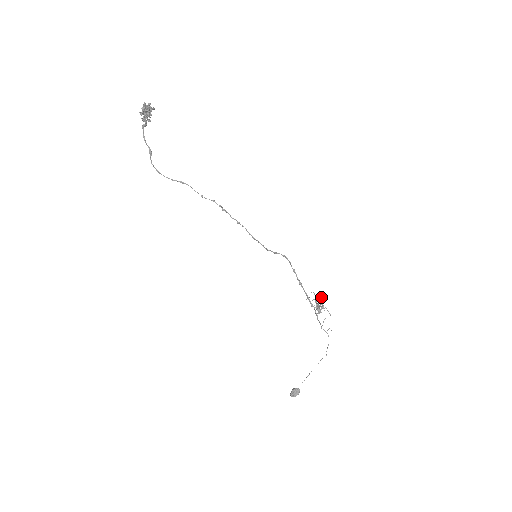
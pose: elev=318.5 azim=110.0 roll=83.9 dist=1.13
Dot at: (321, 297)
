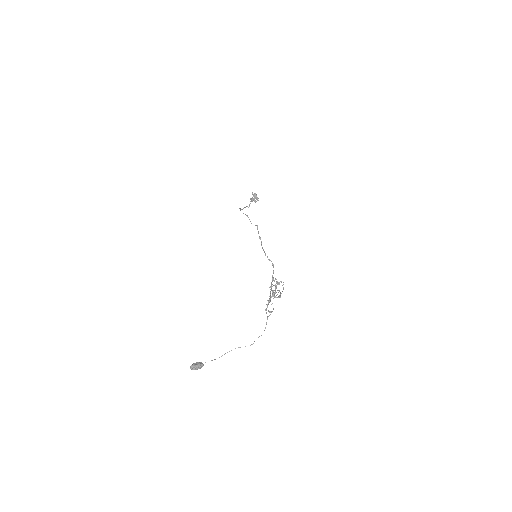
Dot at: (280, 295)
